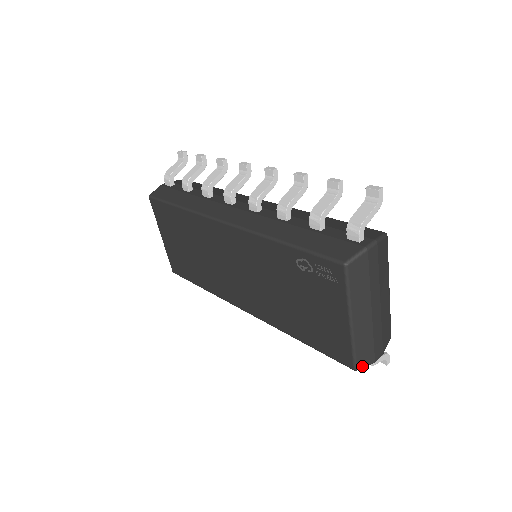
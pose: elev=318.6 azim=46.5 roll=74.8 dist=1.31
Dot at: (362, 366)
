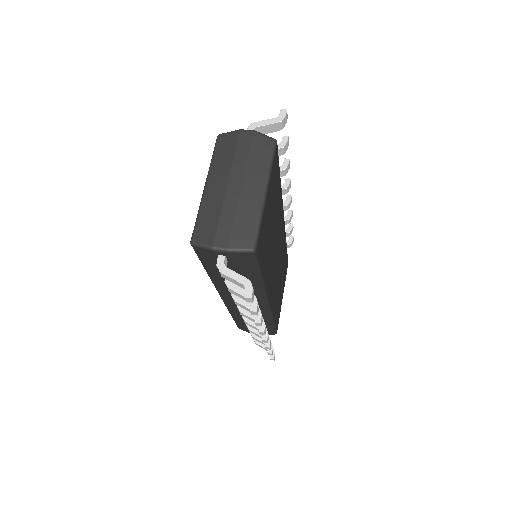
Dot at: (198, 241)
